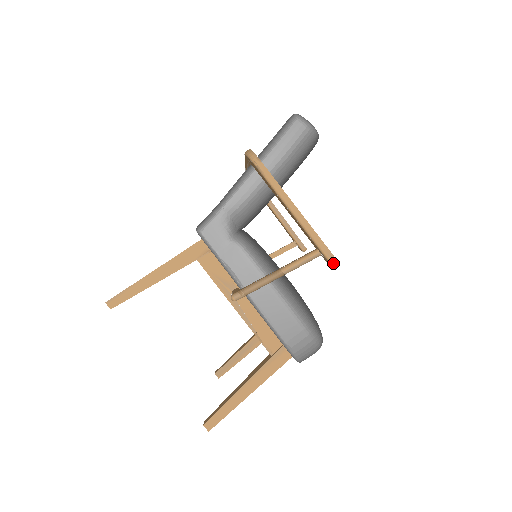
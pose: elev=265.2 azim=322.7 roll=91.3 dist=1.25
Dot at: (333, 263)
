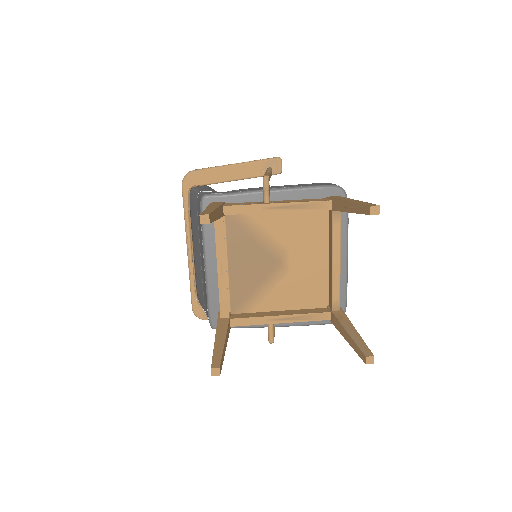
Dot at: (279, 157)
